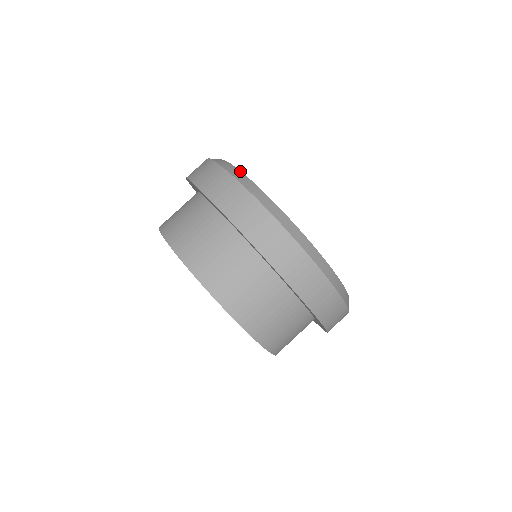
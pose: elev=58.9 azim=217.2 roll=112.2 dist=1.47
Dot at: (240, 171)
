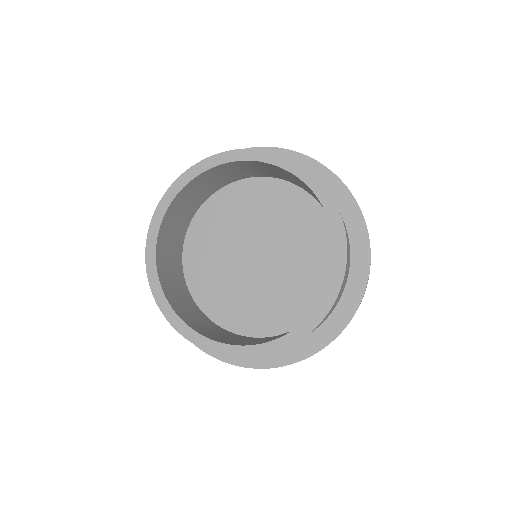
Dot at: occluded
